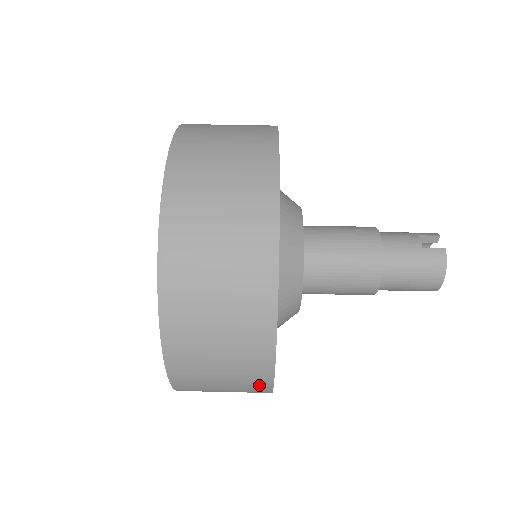
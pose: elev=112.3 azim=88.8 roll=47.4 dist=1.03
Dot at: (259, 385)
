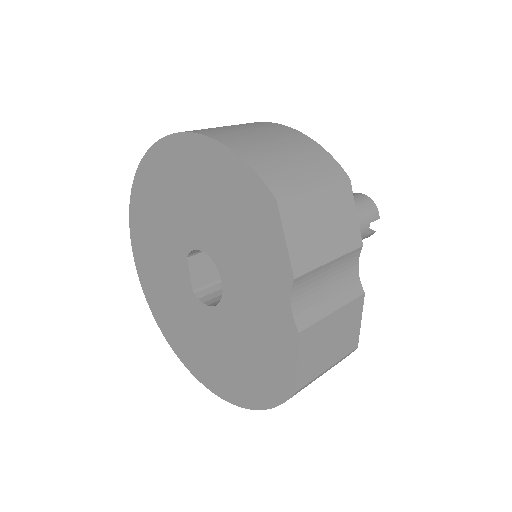
Dot at: (302, 141)
